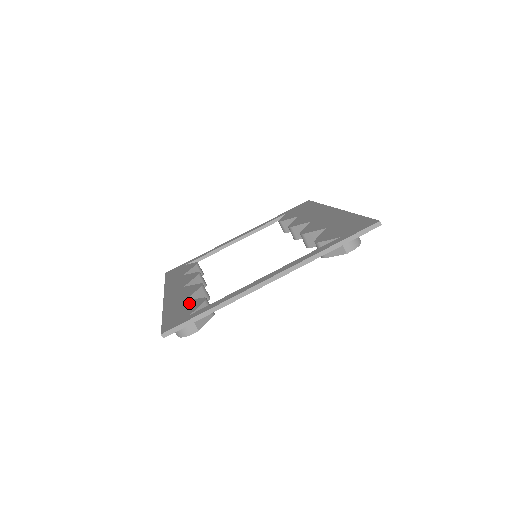
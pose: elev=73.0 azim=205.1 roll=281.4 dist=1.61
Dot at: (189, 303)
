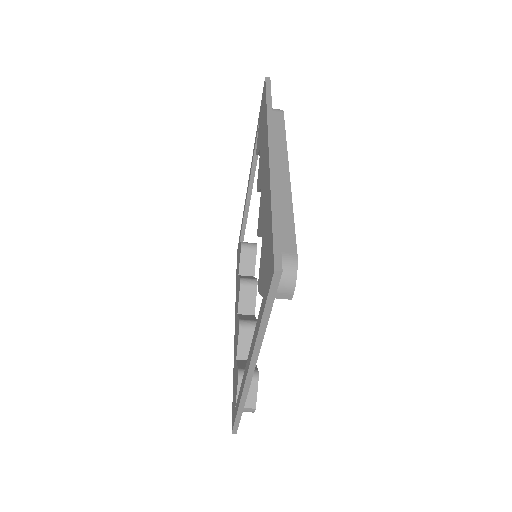
Dot at: (236, 373)
